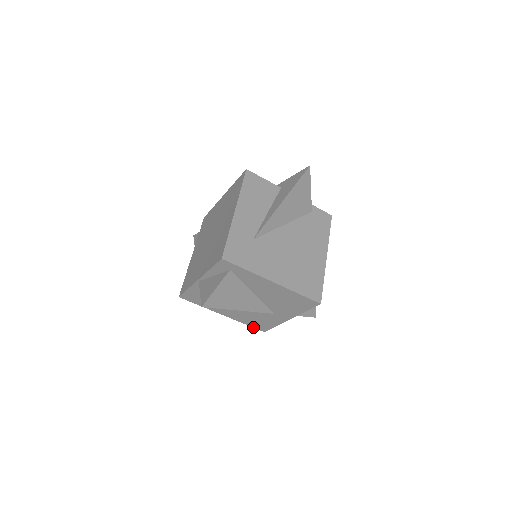
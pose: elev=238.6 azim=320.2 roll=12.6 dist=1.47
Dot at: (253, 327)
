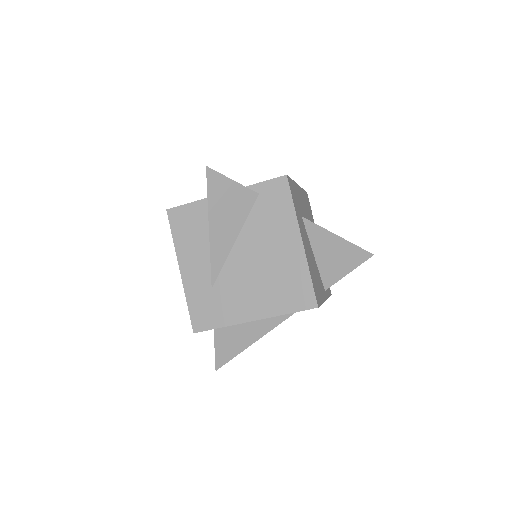
Dot at: occluded
